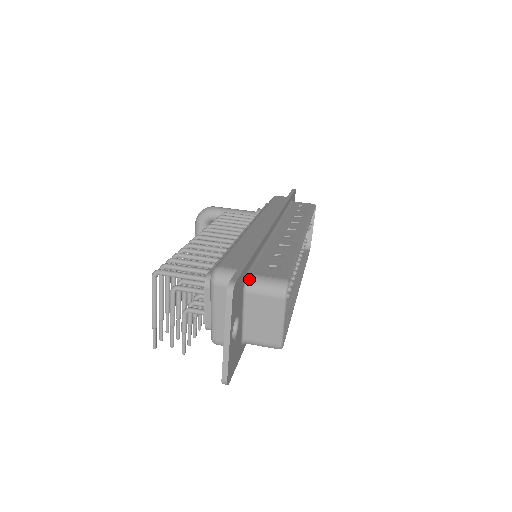
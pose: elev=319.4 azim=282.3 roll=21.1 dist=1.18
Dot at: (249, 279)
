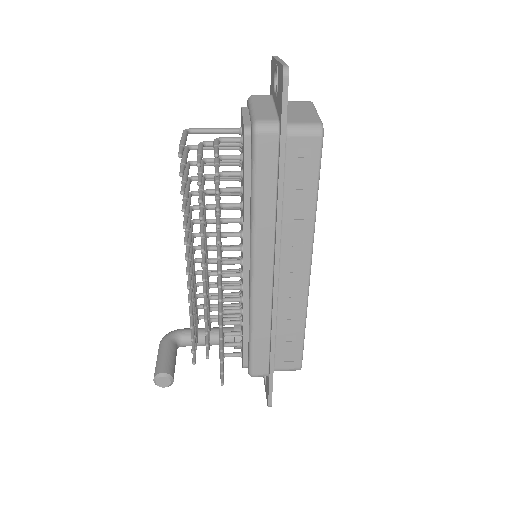
Dot at: occluded
